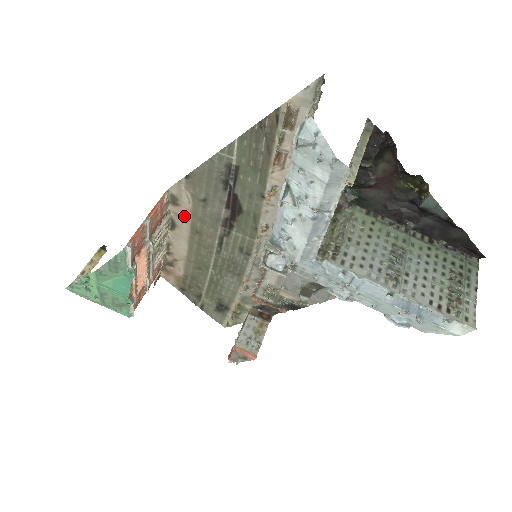
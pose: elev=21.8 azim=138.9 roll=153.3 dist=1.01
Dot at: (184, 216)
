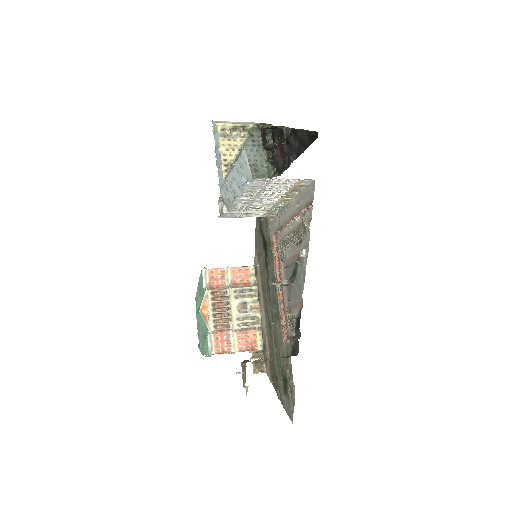
Dot at: (260, 281)
